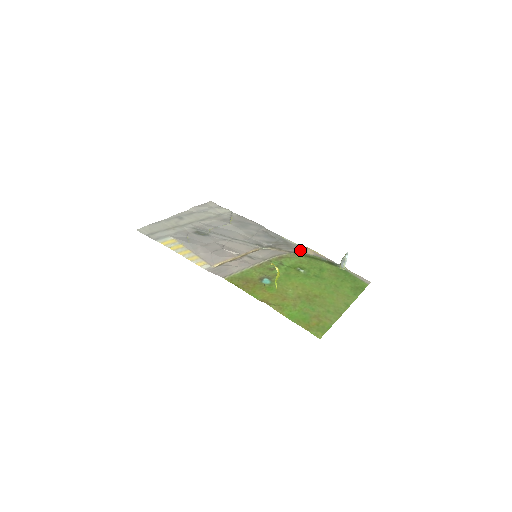
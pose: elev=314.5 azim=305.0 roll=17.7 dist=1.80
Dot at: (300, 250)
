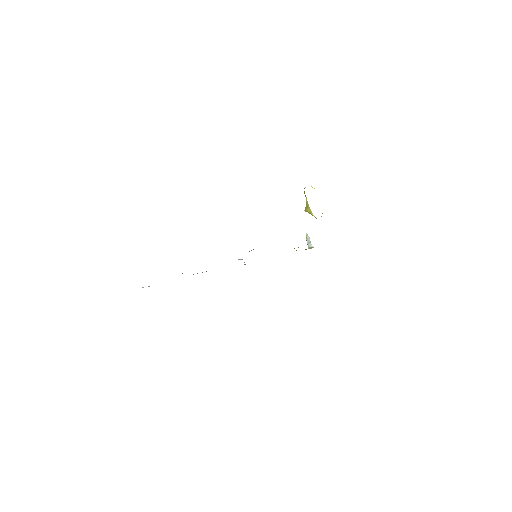
Dot at: occluded
